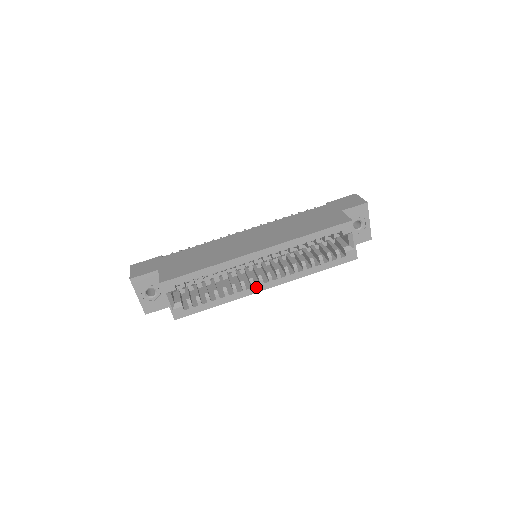
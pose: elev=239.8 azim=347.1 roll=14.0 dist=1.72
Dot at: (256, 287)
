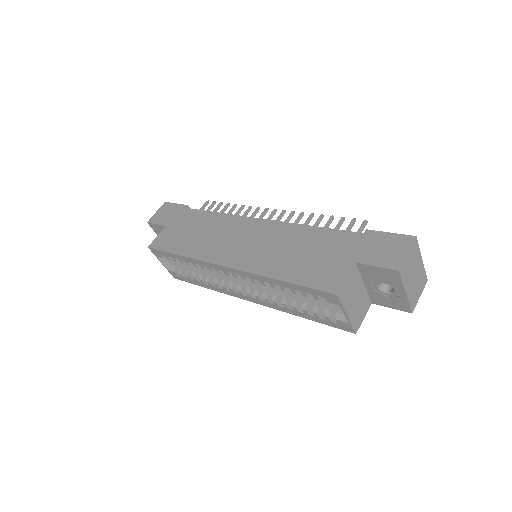
Dot at: (236, 293)
